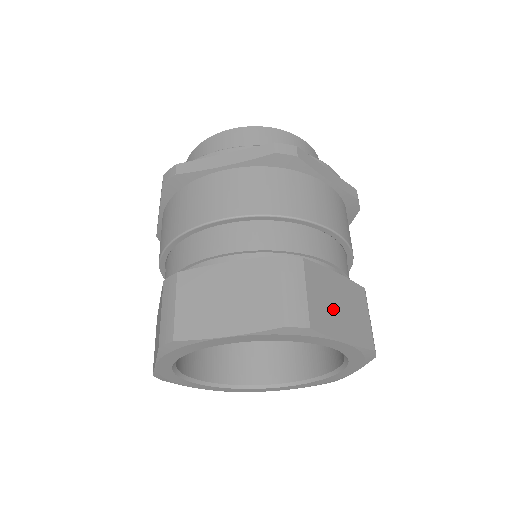
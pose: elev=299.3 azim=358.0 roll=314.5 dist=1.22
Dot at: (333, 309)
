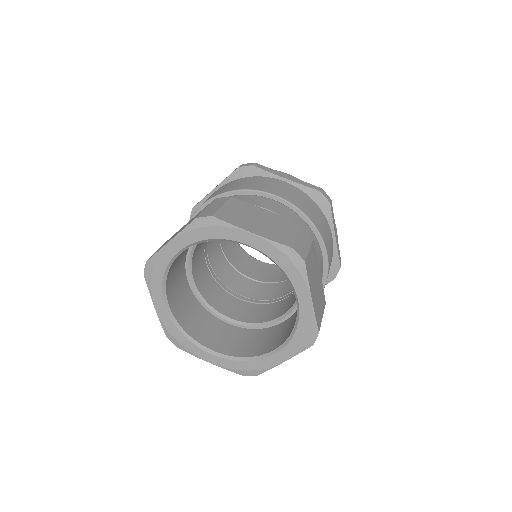
Dot at: (249, 219)
